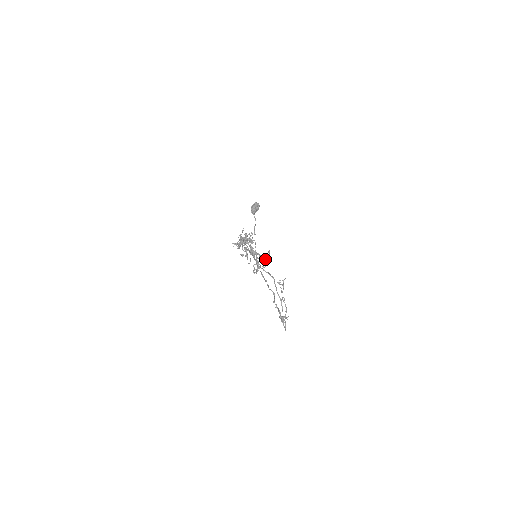
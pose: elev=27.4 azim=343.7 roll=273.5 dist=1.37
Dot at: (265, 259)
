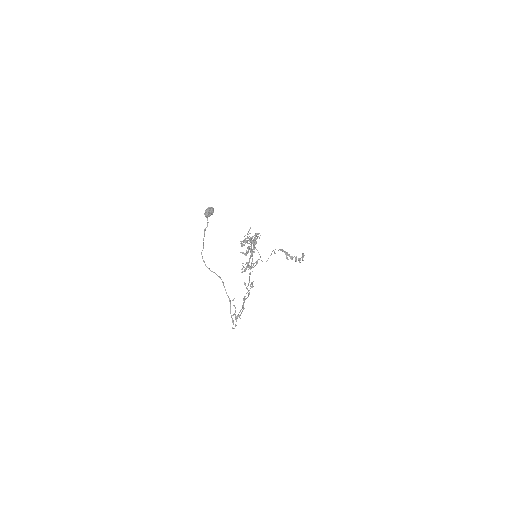
Dot at: (295, 261)
